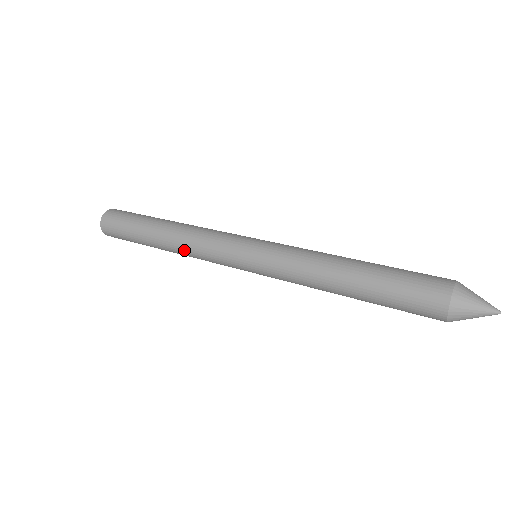
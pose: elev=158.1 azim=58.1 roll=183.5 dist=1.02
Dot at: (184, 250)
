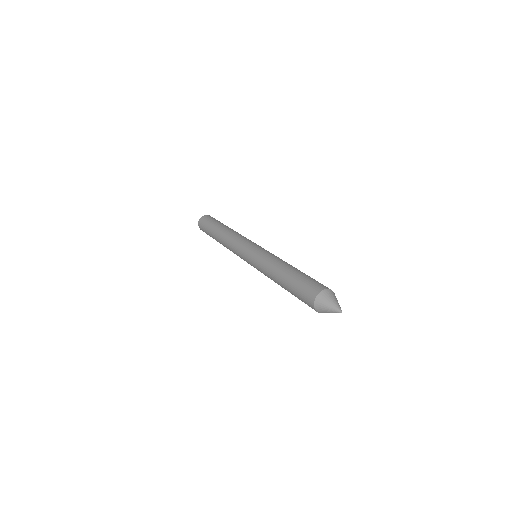
Dot at: occluded
